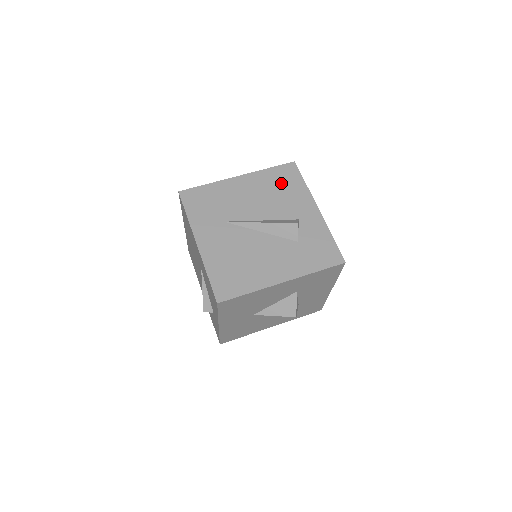
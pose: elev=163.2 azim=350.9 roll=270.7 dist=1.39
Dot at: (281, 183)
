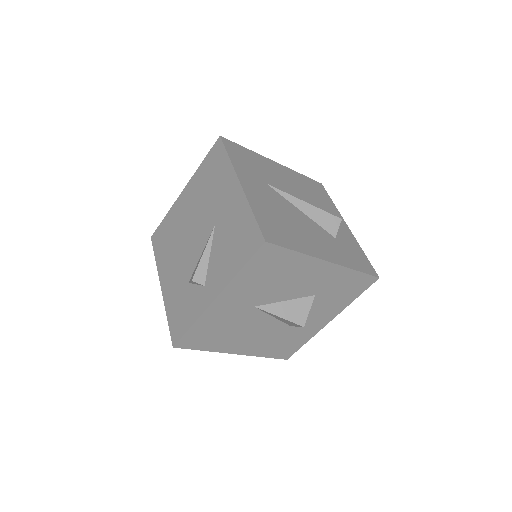
Dot at: (313, 190)
